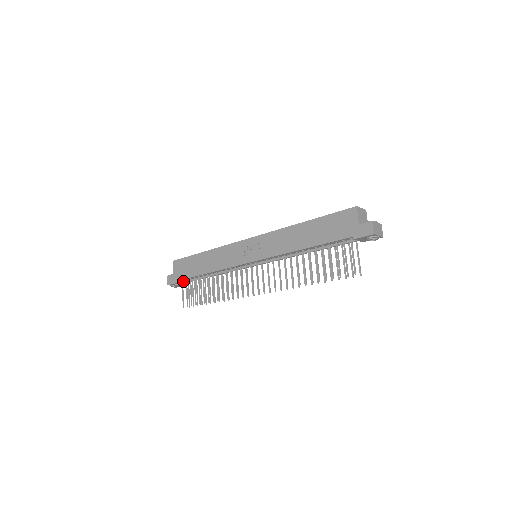
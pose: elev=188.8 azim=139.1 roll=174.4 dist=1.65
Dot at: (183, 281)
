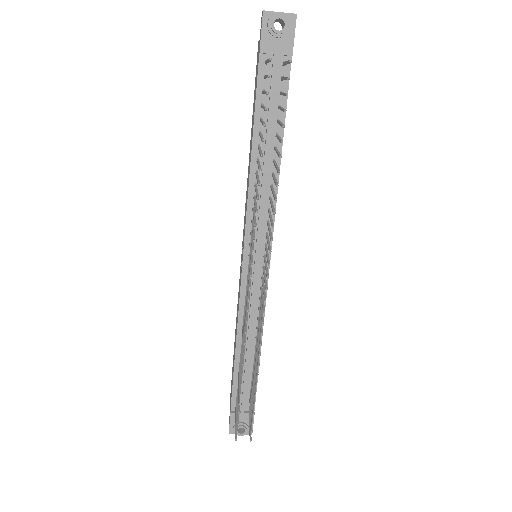
Dot at: (240, 409)
